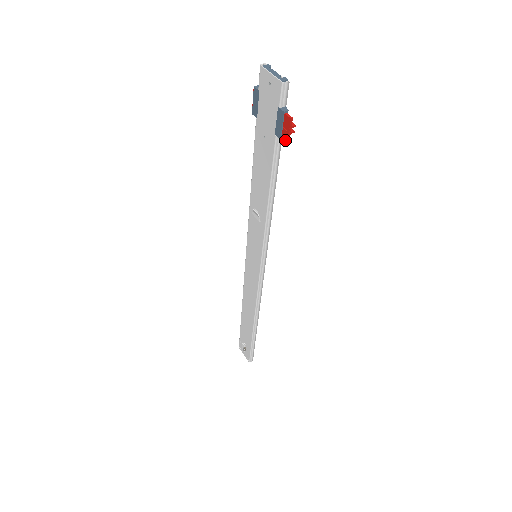
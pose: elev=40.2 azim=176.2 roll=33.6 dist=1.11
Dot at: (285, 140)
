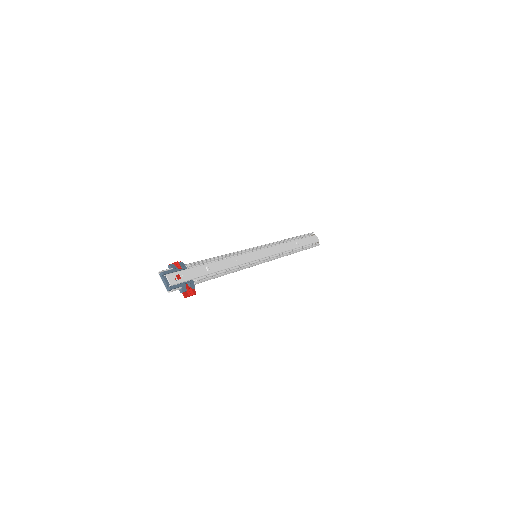
Dot at: (194, 293)
